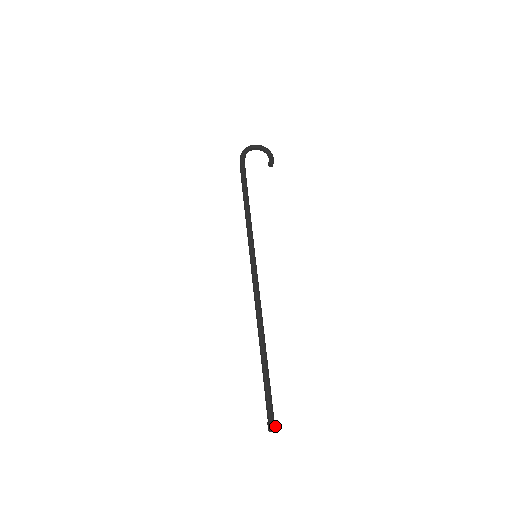
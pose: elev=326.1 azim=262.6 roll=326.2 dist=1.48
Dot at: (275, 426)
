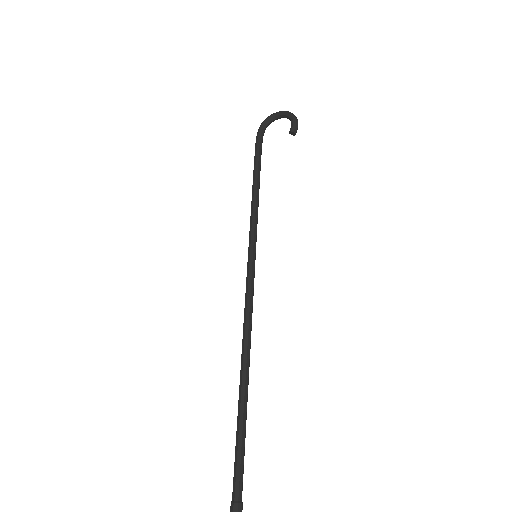
Dot at: (240, 510)
